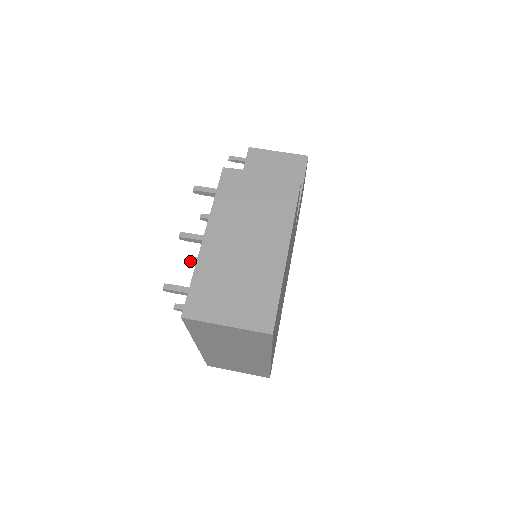
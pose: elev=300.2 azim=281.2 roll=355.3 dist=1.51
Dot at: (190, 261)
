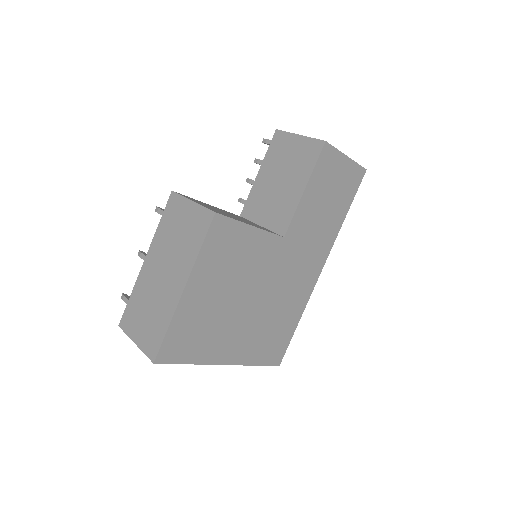
Dot at: occluded
